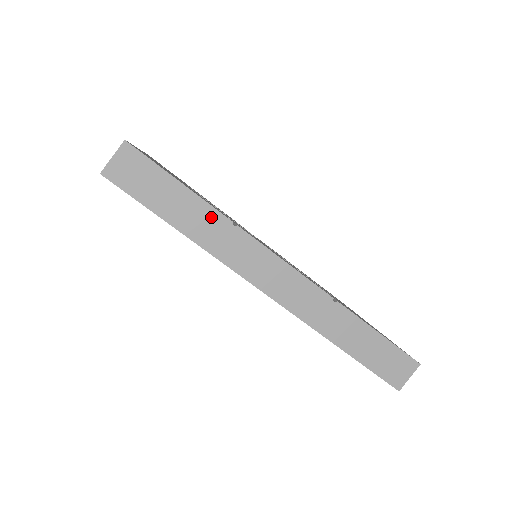
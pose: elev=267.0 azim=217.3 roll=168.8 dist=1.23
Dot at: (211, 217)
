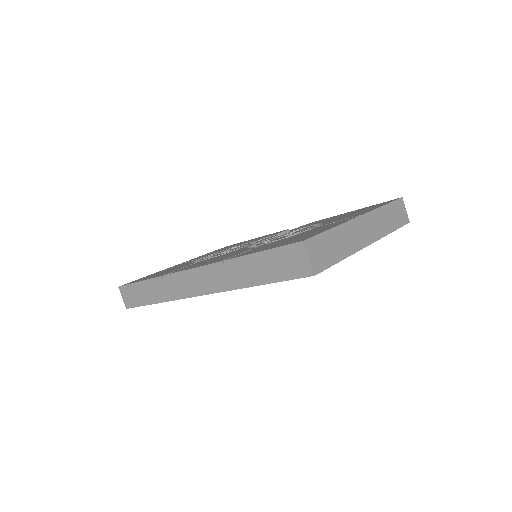
Dot at: (156, 284)
